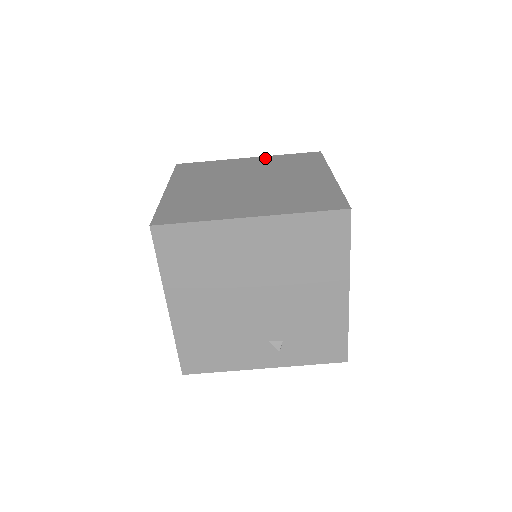
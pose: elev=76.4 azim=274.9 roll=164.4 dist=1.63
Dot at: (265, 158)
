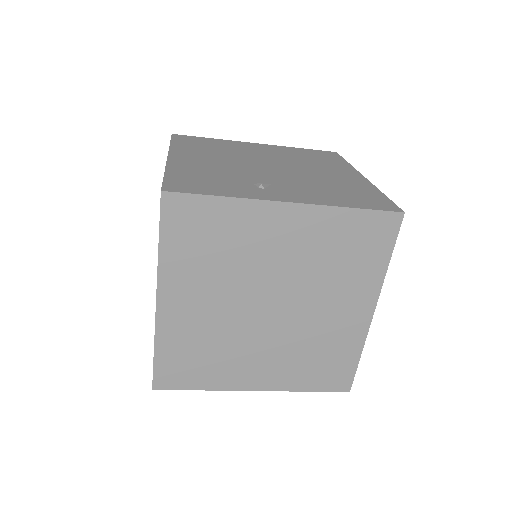
Dot at: (314, 217)
